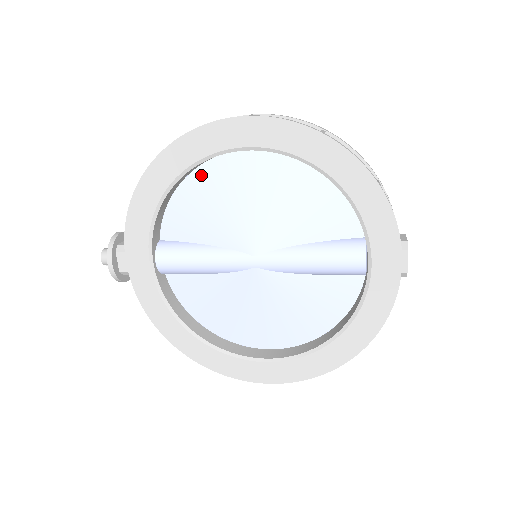
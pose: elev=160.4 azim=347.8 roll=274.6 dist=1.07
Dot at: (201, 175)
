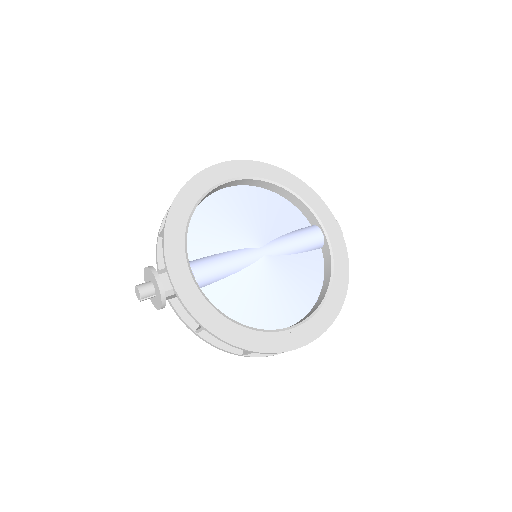
Dot at: (204, 208)
